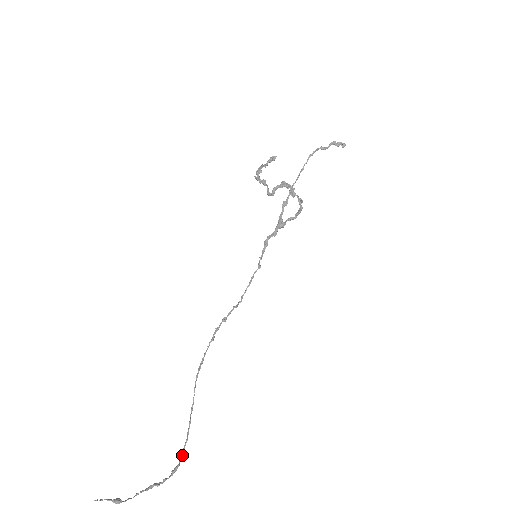
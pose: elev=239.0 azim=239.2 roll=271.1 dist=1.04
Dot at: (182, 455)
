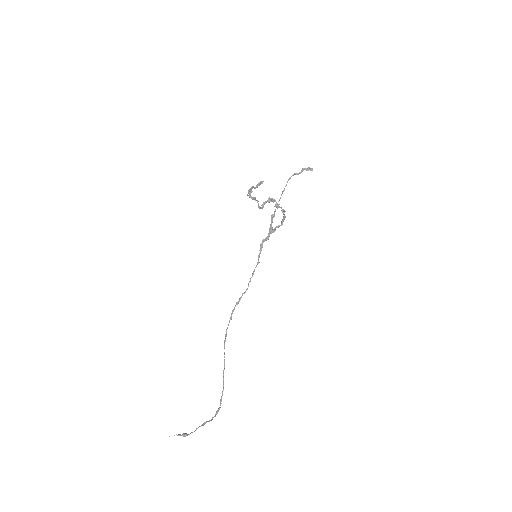
Dot at: (221, 400)
